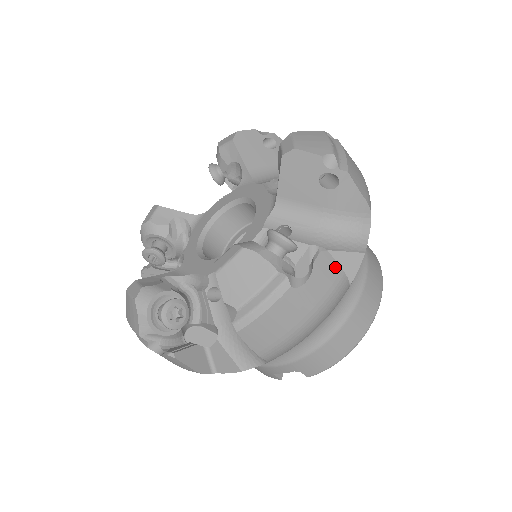
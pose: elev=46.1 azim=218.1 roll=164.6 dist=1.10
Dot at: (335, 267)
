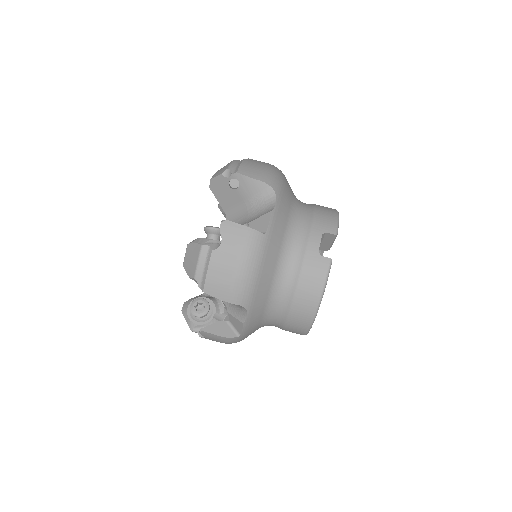
Dot at: occluded
